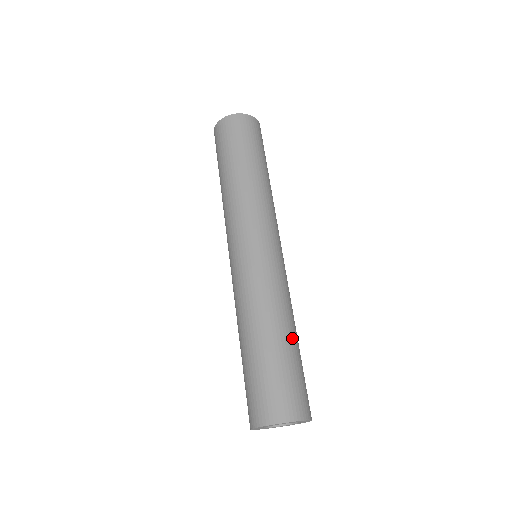
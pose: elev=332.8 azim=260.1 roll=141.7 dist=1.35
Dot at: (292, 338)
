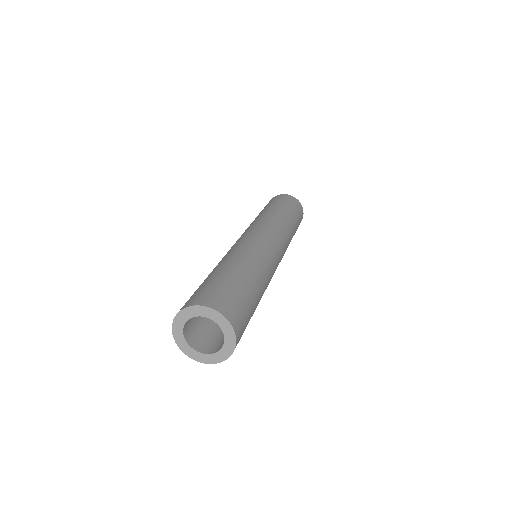
Dot at: (250, 278)
